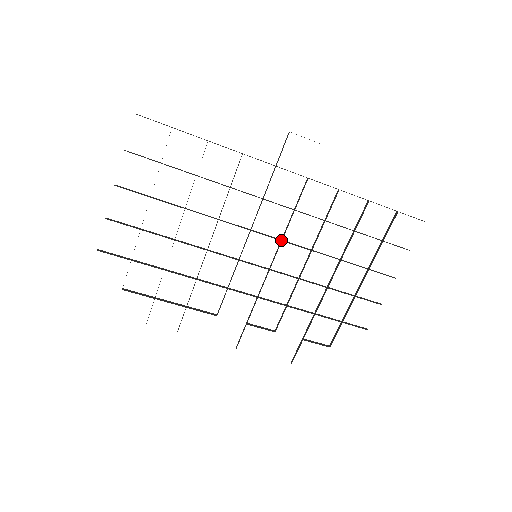
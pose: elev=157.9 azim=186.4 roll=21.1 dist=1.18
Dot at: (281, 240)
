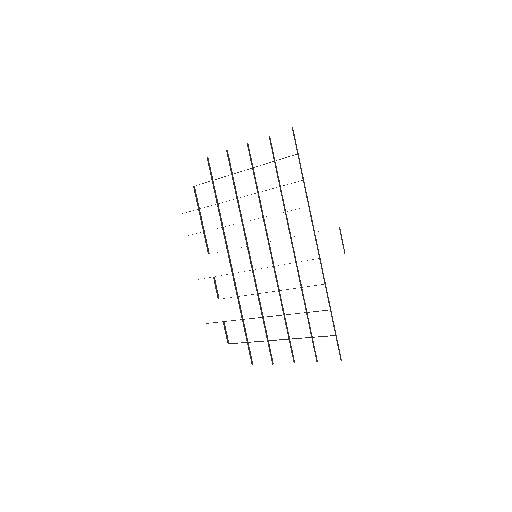
Dot at: (274, 266)
